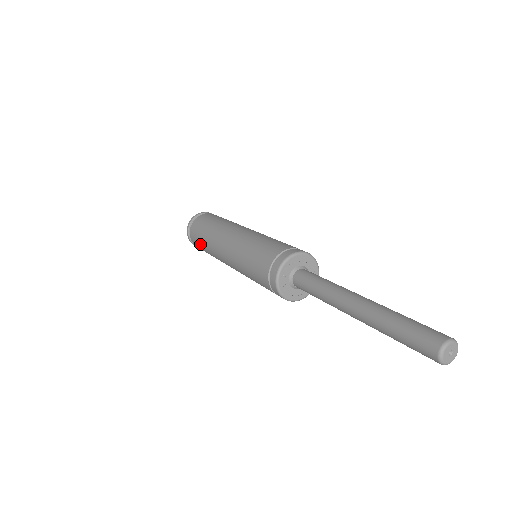
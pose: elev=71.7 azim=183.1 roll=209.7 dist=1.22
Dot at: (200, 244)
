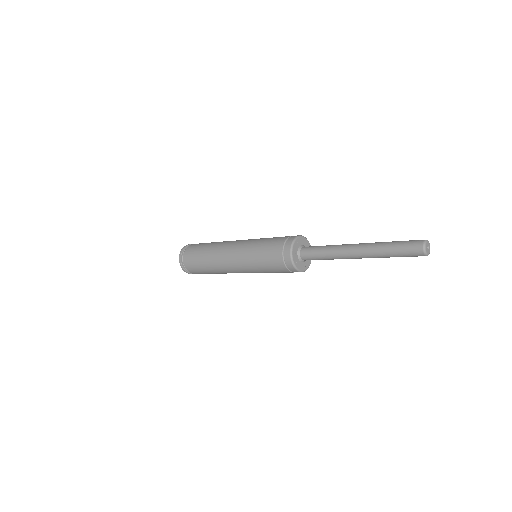
Dot at: occluded
